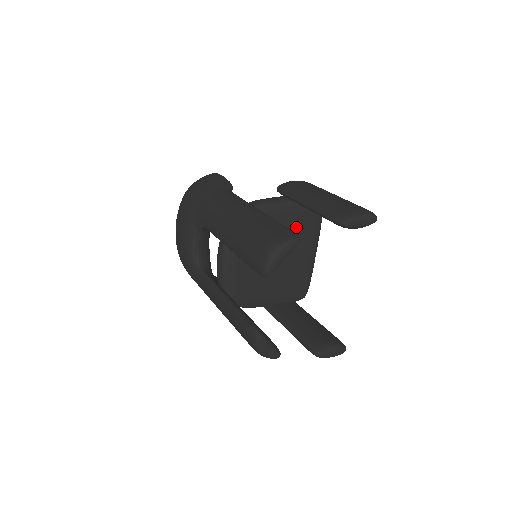
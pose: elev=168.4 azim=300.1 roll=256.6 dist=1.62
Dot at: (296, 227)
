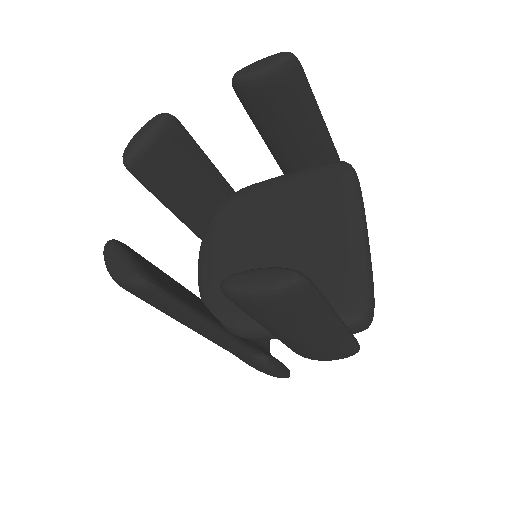
Dot at: (302, 199)
